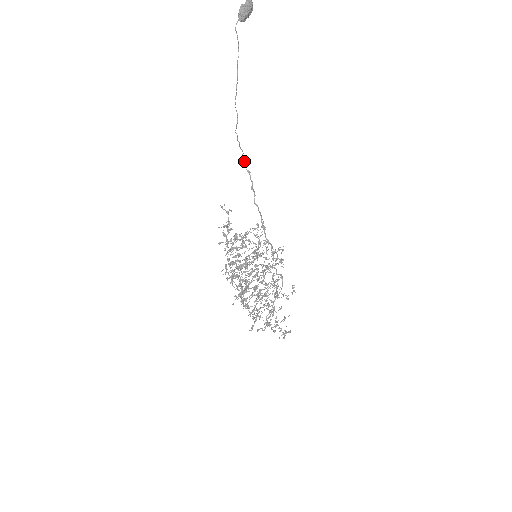
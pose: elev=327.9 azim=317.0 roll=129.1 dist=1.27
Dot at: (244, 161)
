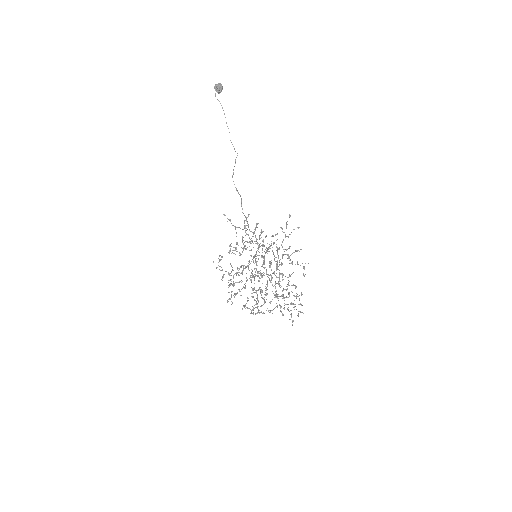
Dot at: (233, 181)
